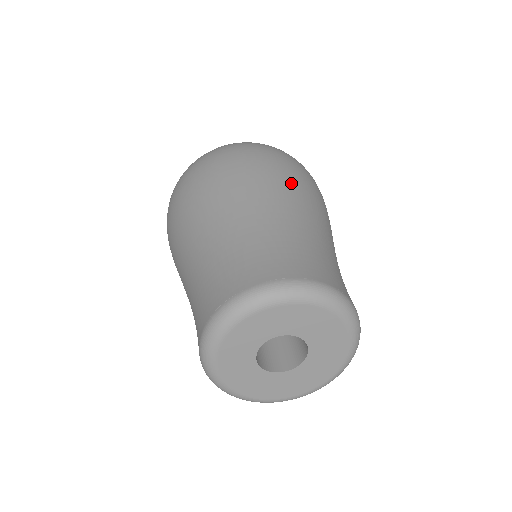
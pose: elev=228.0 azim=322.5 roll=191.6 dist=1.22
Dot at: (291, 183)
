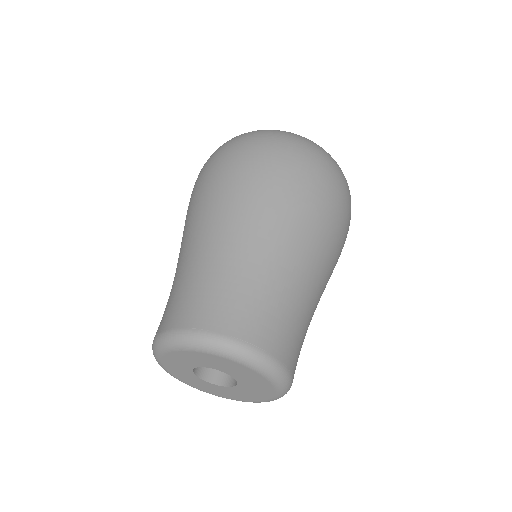
Dot at: (258, 196)
